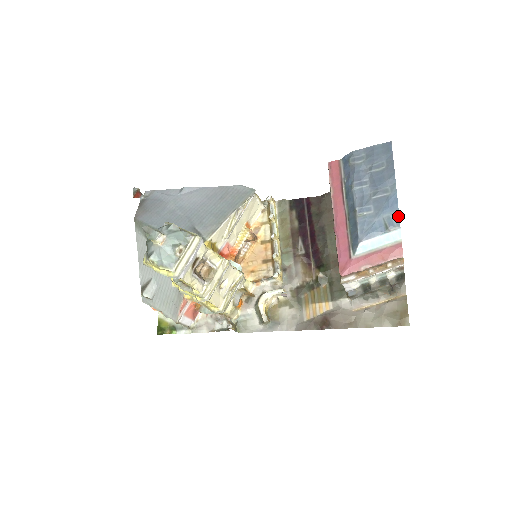
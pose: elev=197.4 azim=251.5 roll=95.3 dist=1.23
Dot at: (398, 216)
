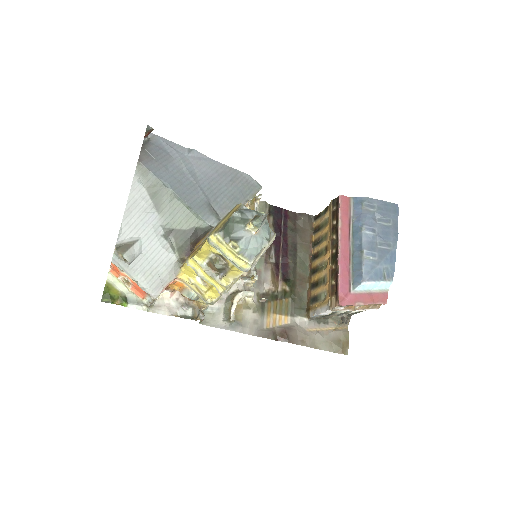
Dot at: (394, 270)
